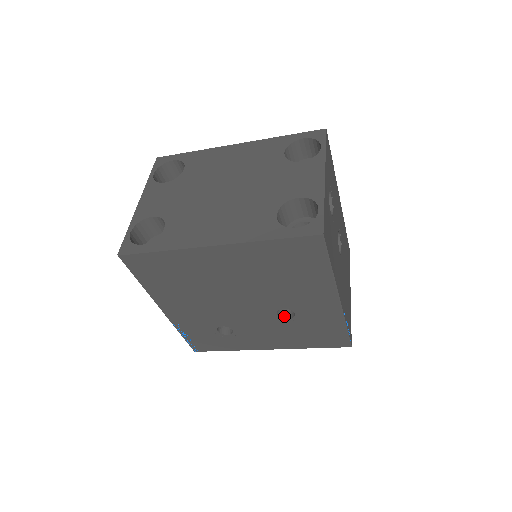
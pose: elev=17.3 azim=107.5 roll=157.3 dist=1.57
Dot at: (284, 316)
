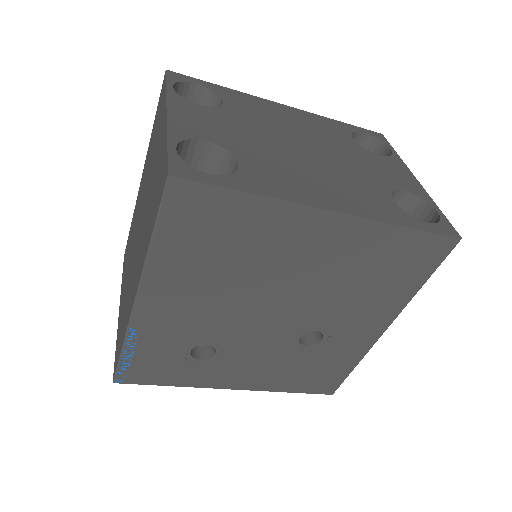
Dot at: (301, 342)
